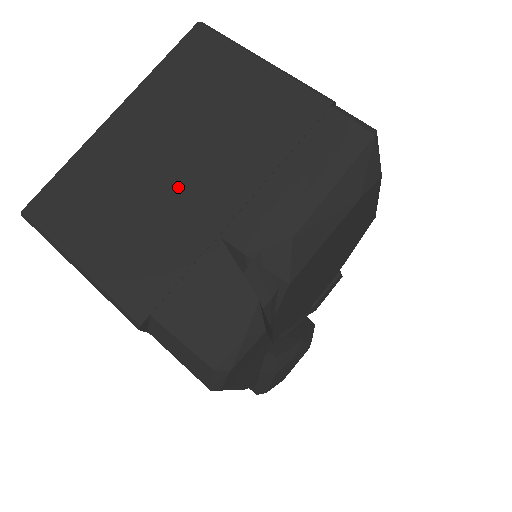
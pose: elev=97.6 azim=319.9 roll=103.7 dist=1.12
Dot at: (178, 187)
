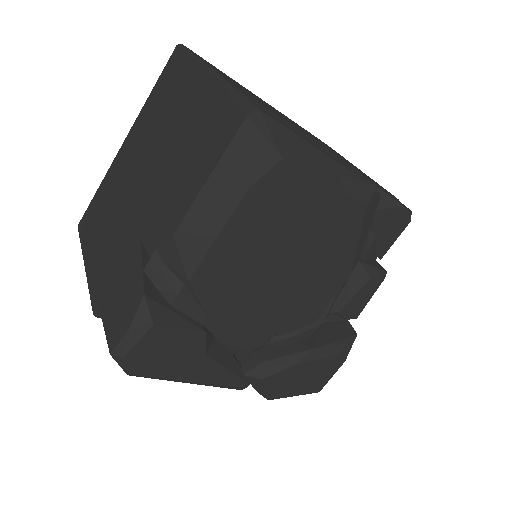
Dot at: (133, 196)
